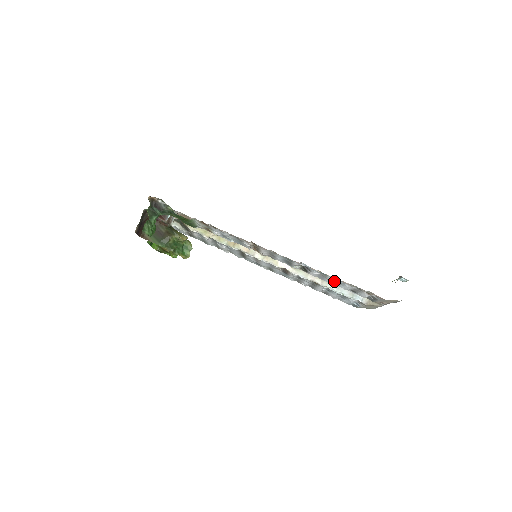
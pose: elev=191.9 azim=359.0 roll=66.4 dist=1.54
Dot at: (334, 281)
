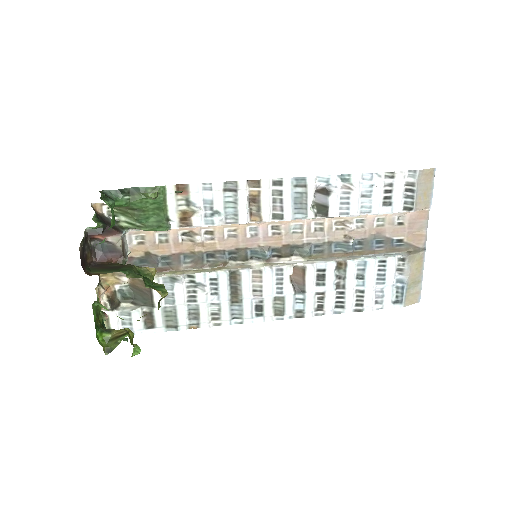
Dot at: (360, 198)
